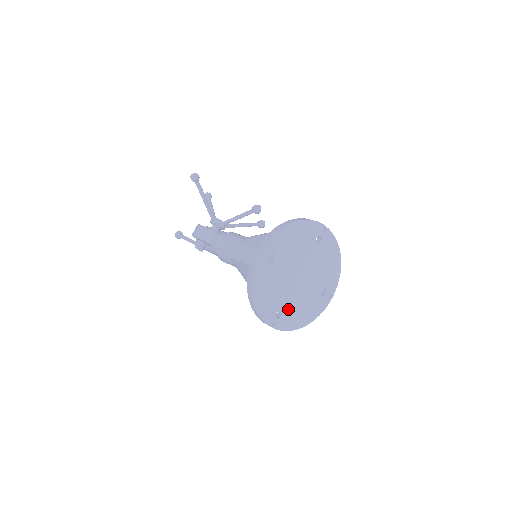
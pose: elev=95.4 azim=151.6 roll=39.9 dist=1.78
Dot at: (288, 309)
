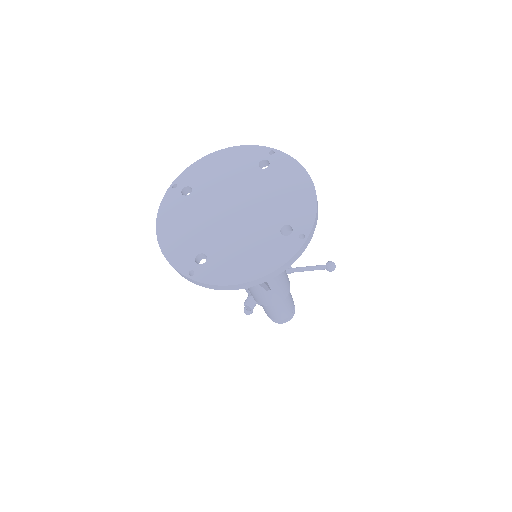
Dot at: (217, 253)
